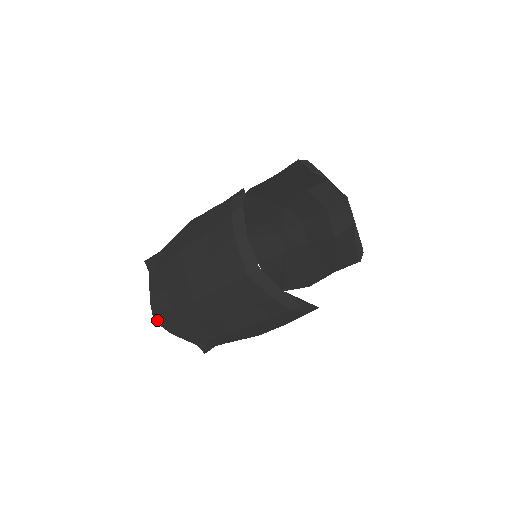
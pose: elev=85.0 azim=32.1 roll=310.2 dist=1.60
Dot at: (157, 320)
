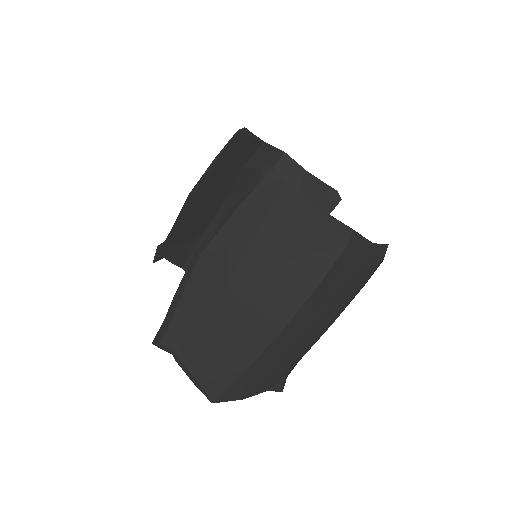
Dot at: (219, 398)
